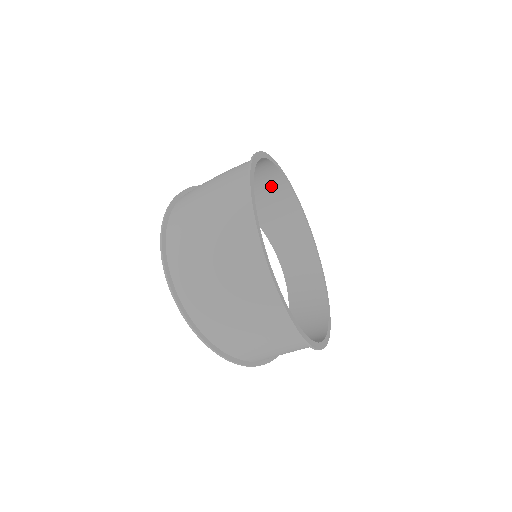
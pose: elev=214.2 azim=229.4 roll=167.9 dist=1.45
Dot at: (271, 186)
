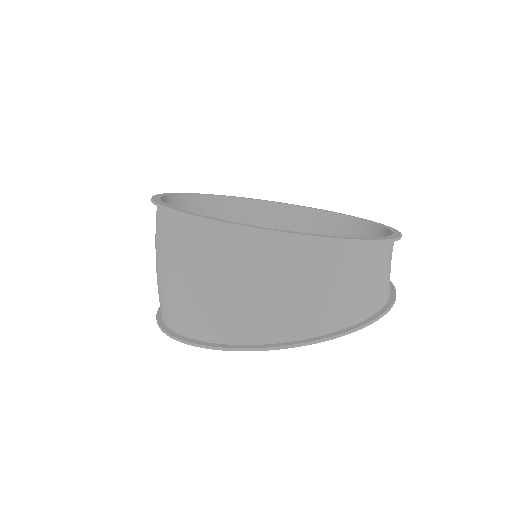
Dot at: (276, 221)
